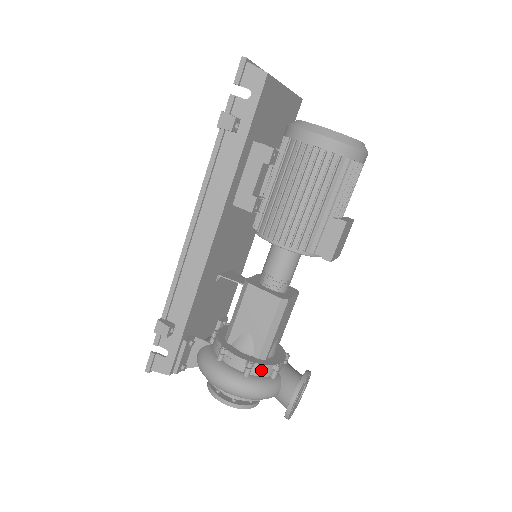
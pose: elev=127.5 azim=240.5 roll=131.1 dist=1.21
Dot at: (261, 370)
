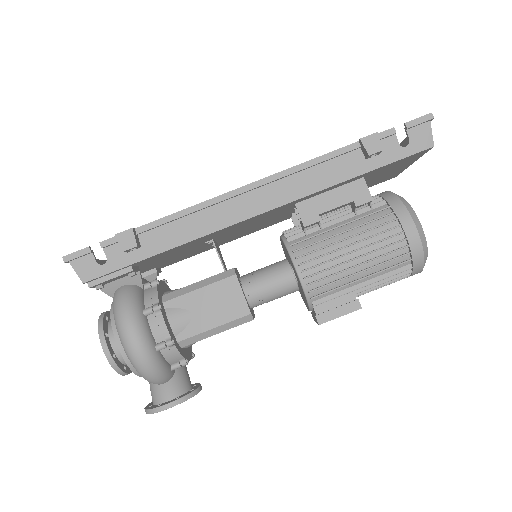
Dot at: (172, 355)
